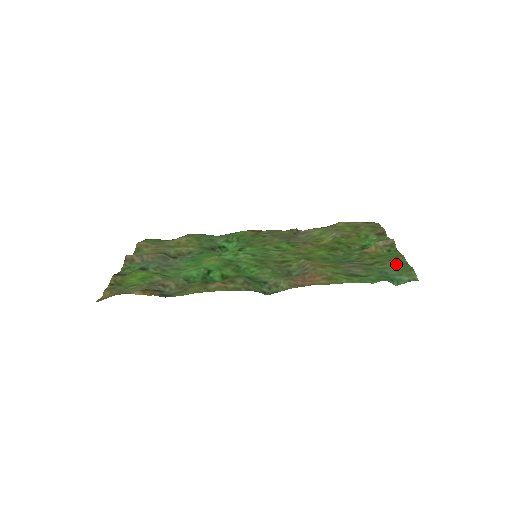
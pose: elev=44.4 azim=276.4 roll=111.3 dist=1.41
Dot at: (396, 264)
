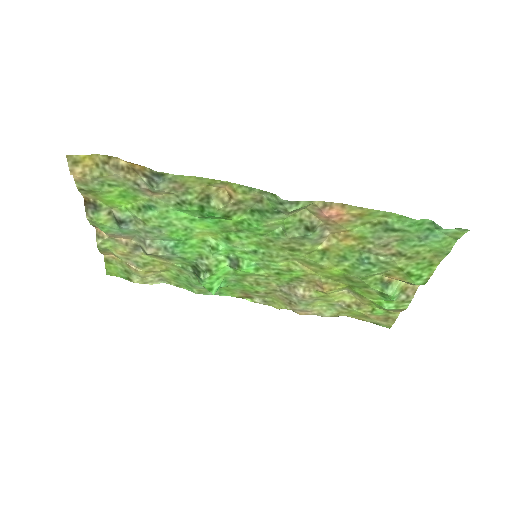
Dot at: (434, 251)
